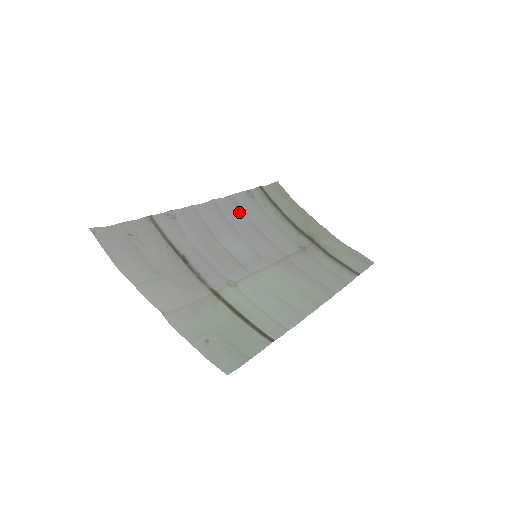
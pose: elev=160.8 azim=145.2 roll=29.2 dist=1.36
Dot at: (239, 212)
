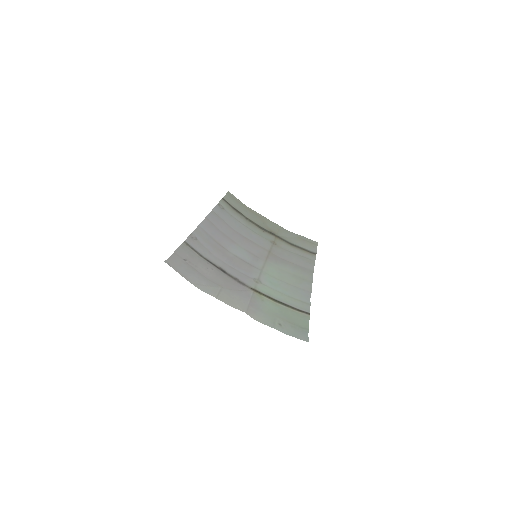
Dot at: (223, 223)
